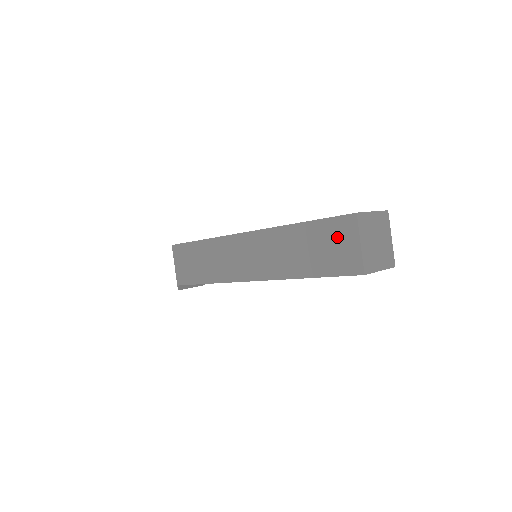
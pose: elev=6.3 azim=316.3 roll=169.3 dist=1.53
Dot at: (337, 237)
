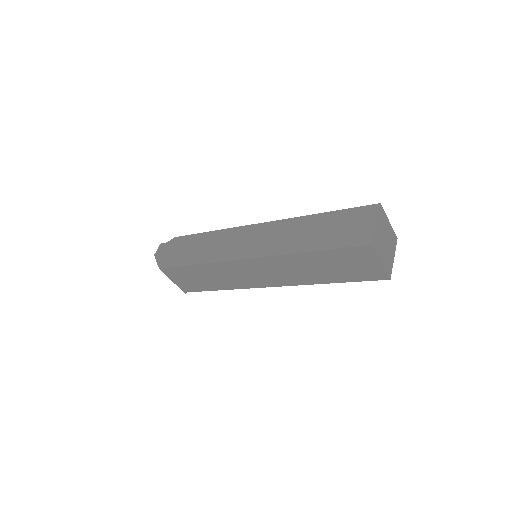
Dot at: (355, 260)
